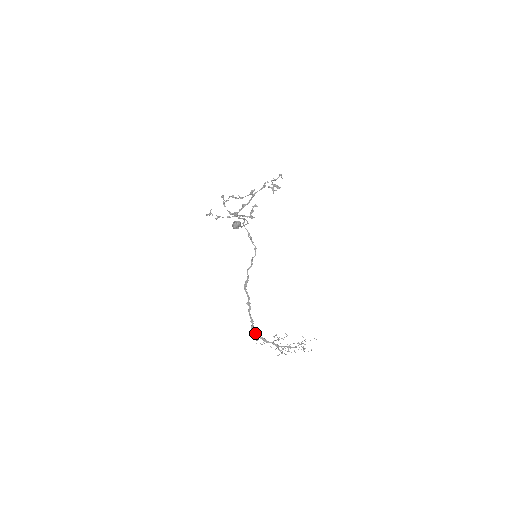
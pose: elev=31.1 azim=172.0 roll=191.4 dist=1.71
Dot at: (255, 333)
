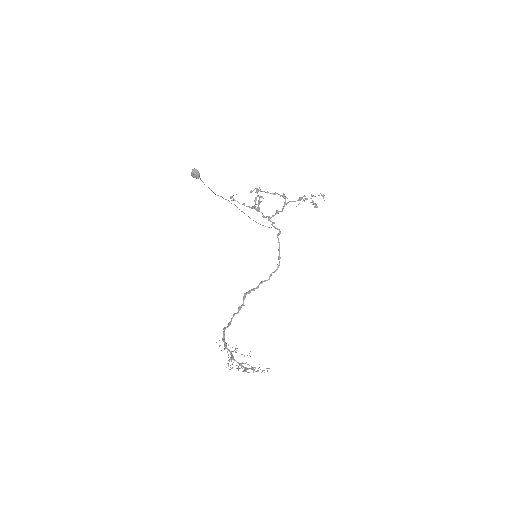
Dot at: (223, 334)
